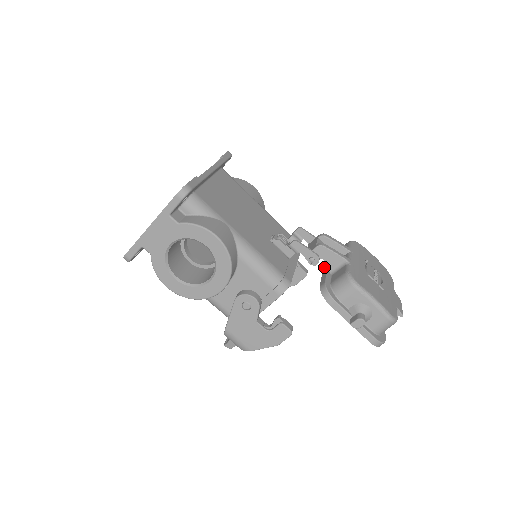
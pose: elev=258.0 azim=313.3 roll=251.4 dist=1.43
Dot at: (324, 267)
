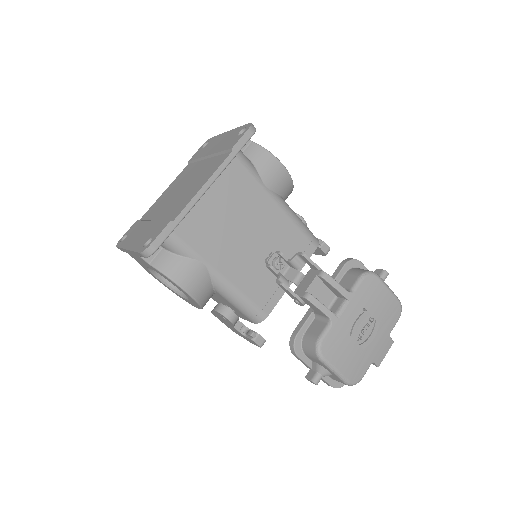
Dot at: occluded
